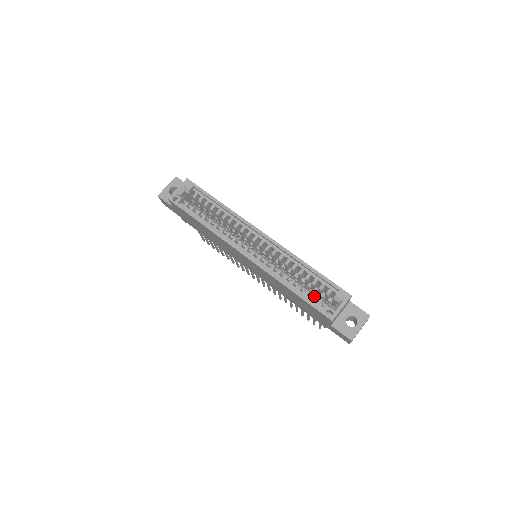
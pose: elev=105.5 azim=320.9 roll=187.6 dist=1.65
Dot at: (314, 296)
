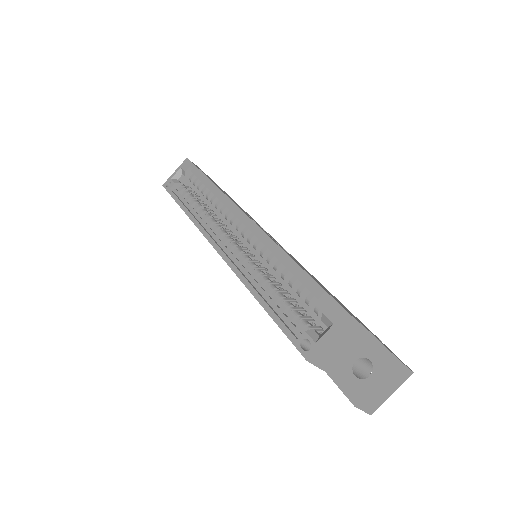
Dot at: (293, 314)
